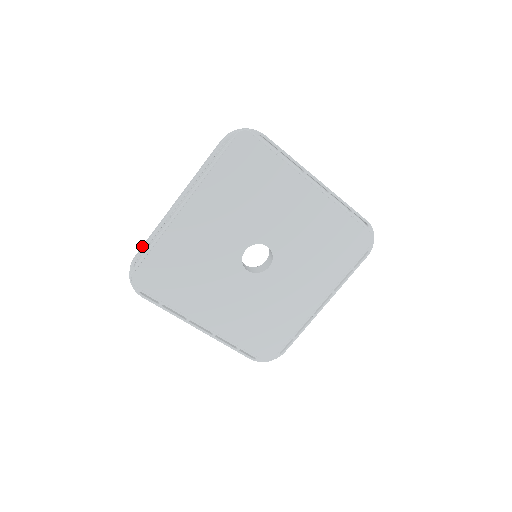
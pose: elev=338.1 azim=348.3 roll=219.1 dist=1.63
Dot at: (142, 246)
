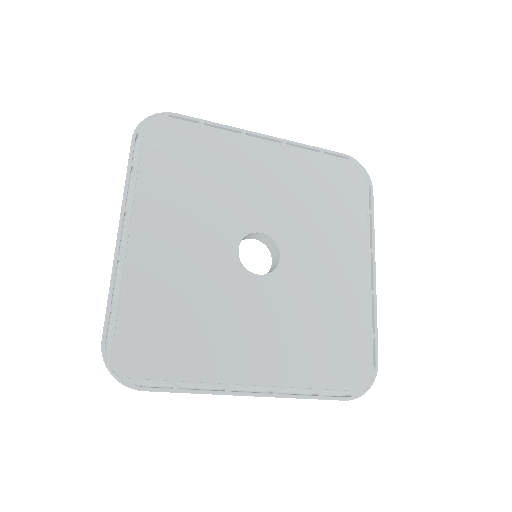
Dot at: (194, 122)
